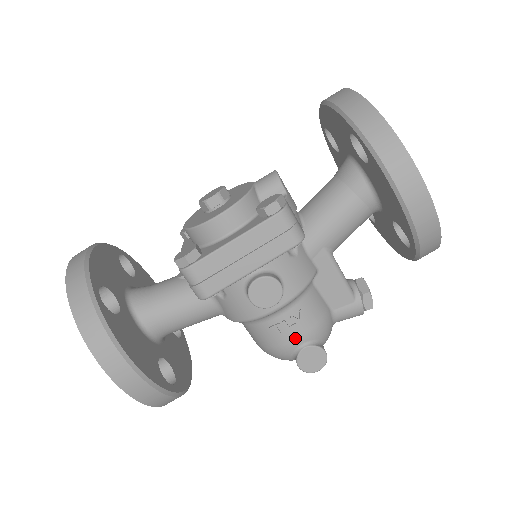
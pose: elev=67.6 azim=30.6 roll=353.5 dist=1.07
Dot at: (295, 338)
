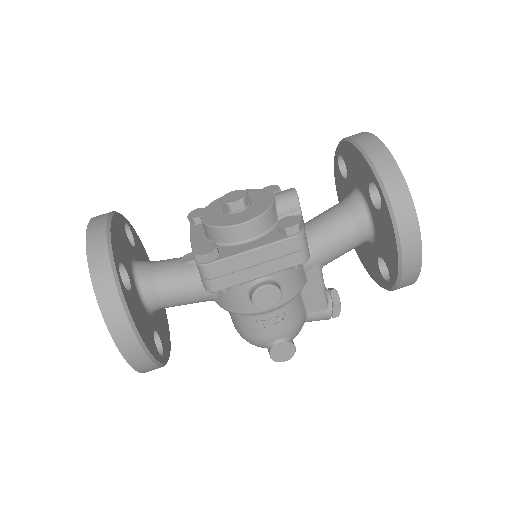
Dot at: (275, 333)
